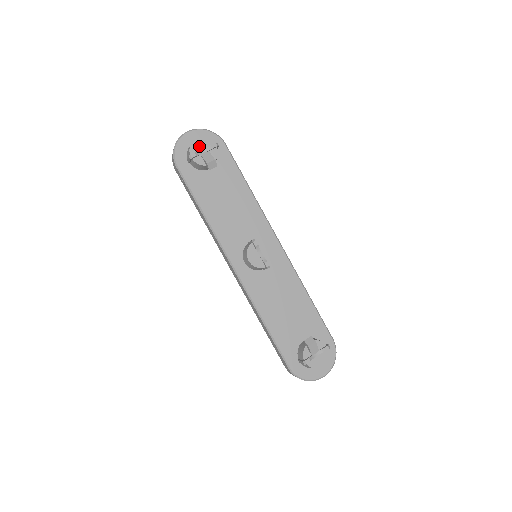
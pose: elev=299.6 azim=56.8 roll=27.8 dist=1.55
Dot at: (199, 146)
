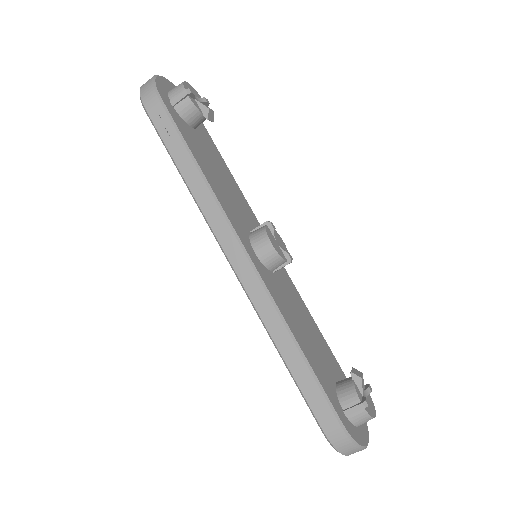
Dot at: occluded
